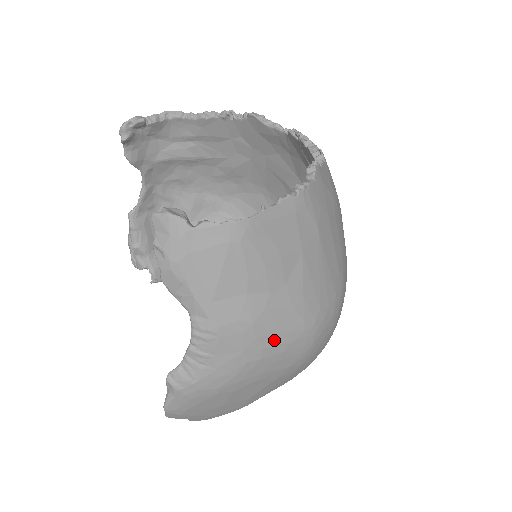
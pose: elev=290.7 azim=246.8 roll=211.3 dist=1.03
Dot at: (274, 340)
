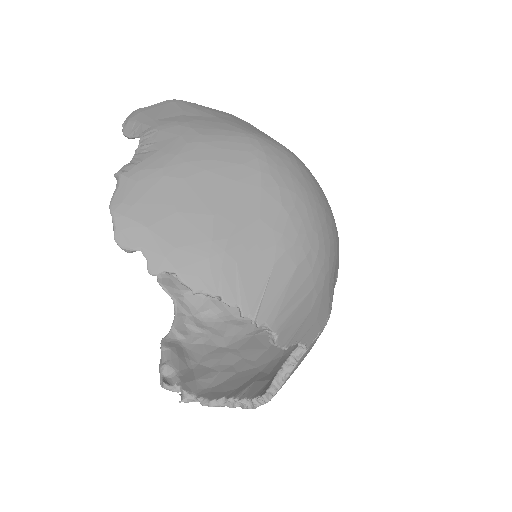
Dot at: (211, 132)
